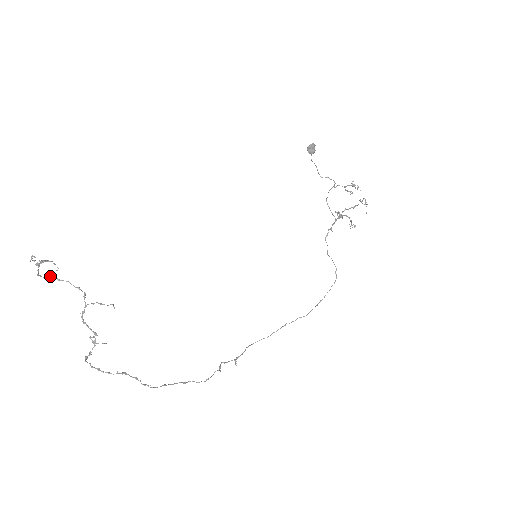
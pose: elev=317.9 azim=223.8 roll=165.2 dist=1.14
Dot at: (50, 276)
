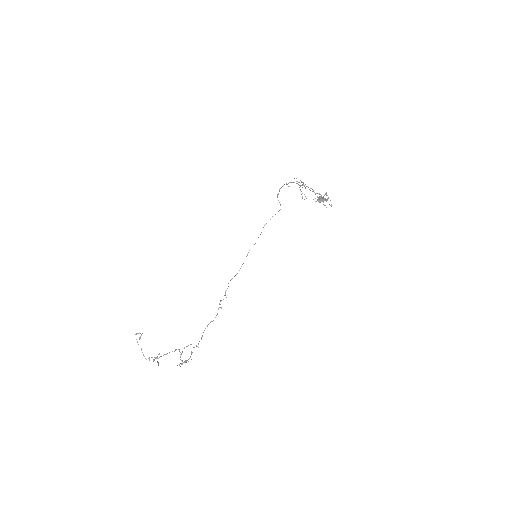
Dot at: occluded
